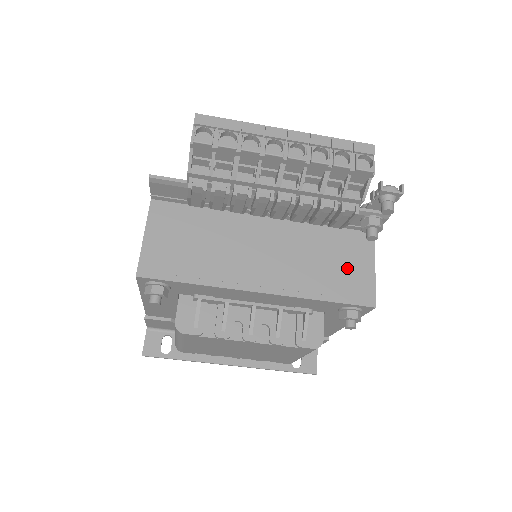
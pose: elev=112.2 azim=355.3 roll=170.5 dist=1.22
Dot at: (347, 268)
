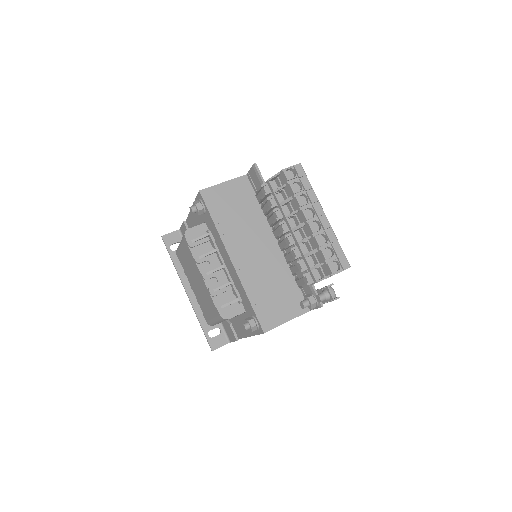
Dot at: (277, 304)
